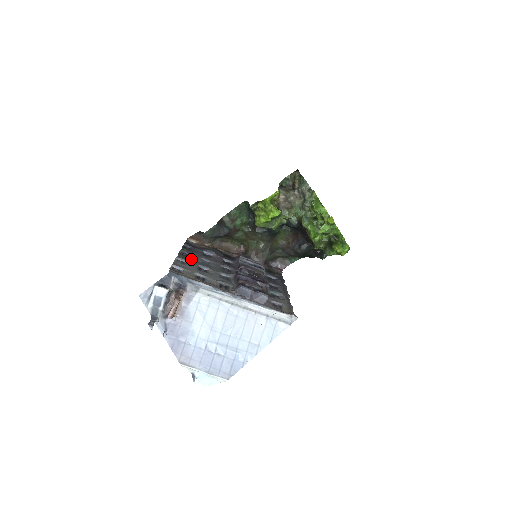
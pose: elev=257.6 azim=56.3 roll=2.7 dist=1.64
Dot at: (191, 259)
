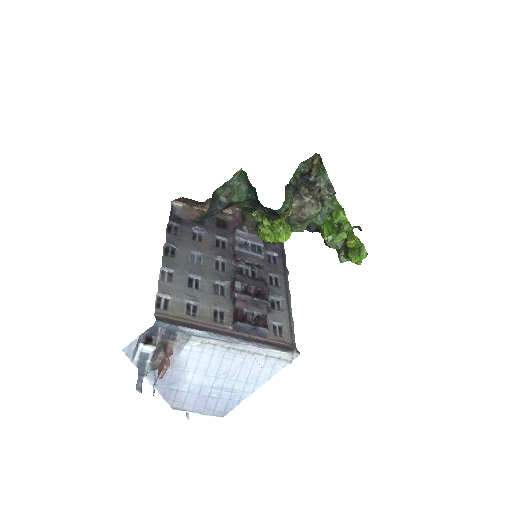
Dot at: (179, 261)
